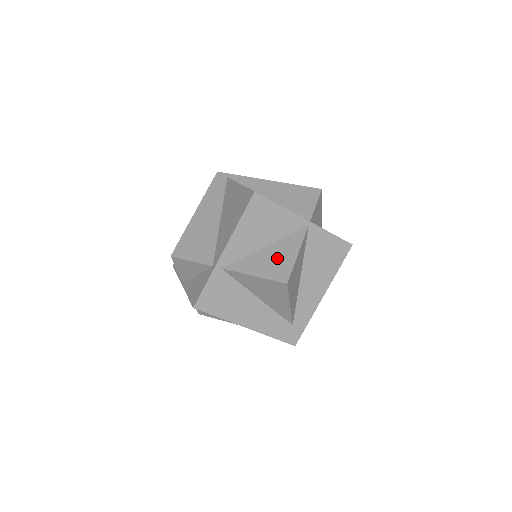
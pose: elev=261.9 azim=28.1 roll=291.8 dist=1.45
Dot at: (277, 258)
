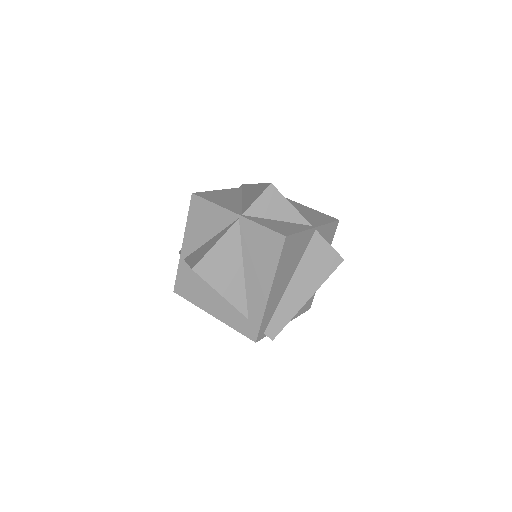
Dot at: (205, 249)
